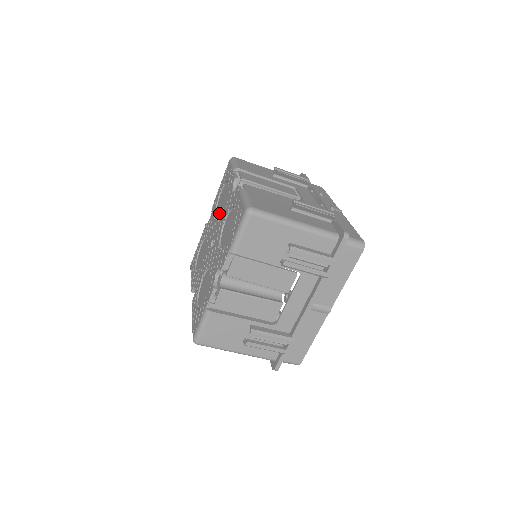
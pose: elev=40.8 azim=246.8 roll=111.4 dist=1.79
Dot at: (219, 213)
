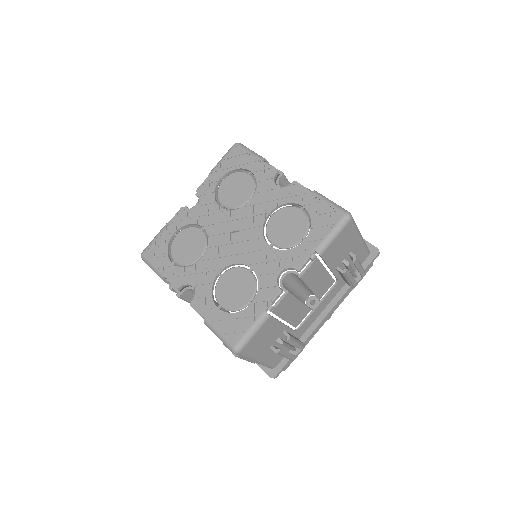
Dot at: (235, 202)
